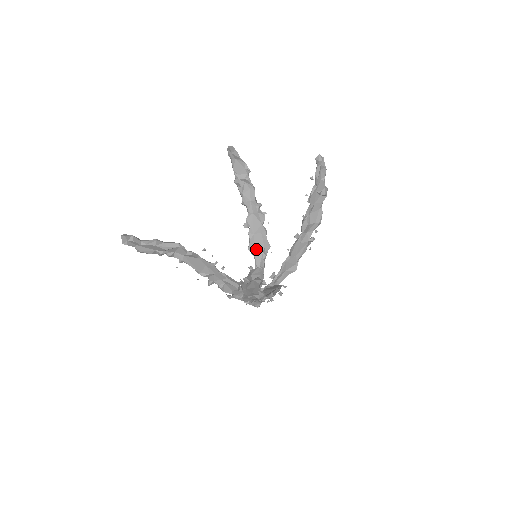
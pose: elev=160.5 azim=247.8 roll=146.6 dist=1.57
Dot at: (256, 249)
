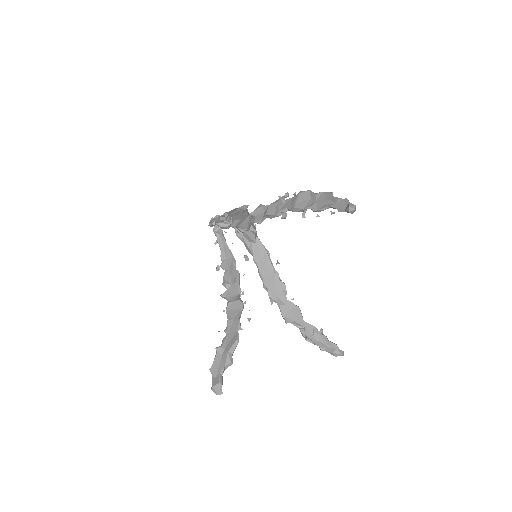
Dot at: occluded
